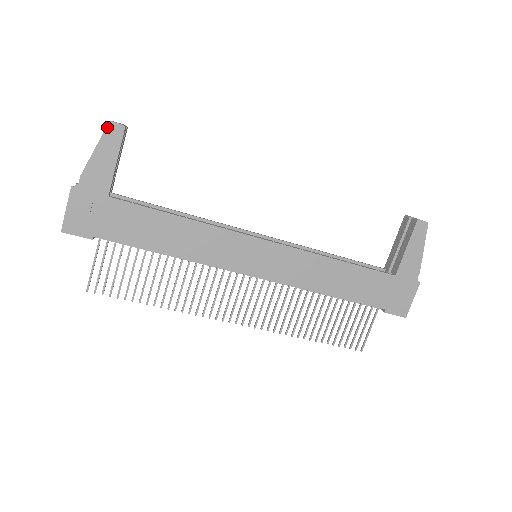
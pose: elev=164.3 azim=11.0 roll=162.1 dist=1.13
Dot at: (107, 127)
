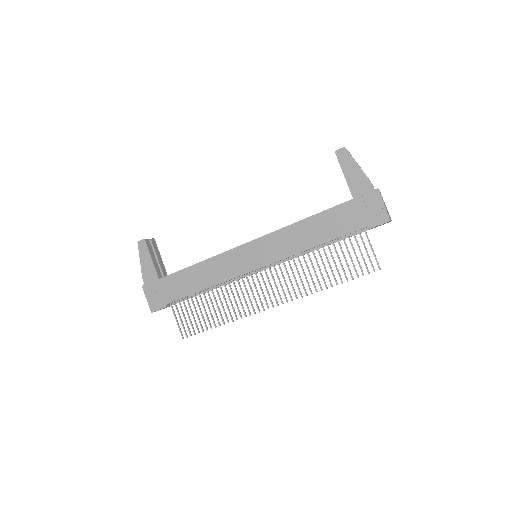
Dot at: (138, 246)
